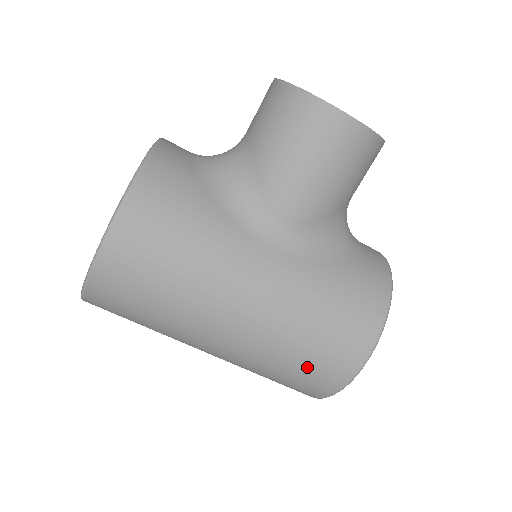
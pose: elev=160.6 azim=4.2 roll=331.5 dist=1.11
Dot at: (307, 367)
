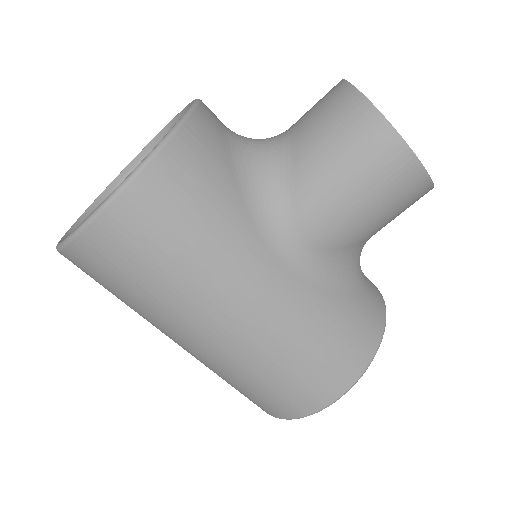
Dot at: (276, 390)
